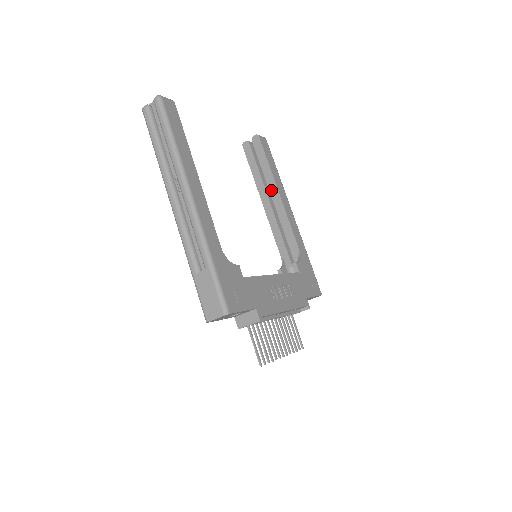
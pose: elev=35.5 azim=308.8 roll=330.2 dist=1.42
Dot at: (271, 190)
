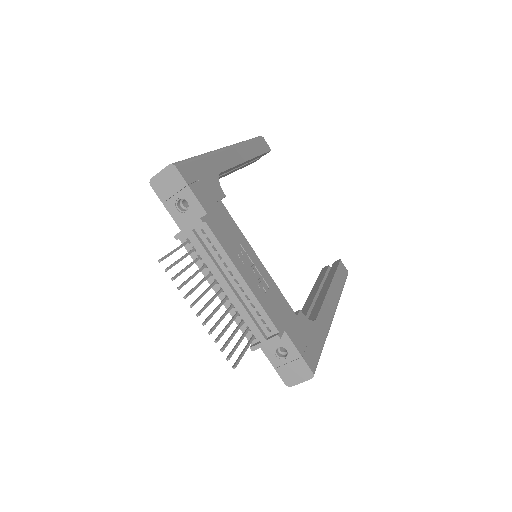
Dot at: (324, 286)
